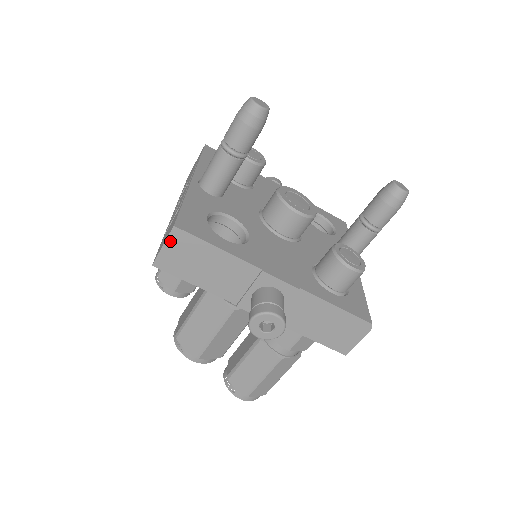
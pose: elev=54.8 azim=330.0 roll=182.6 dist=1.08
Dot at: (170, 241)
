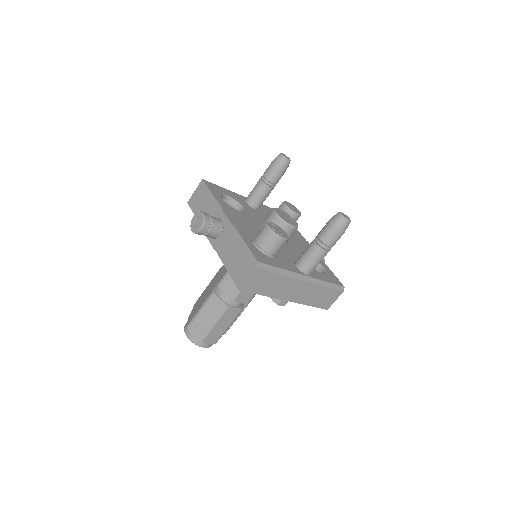
Dot at: (198, 188)
